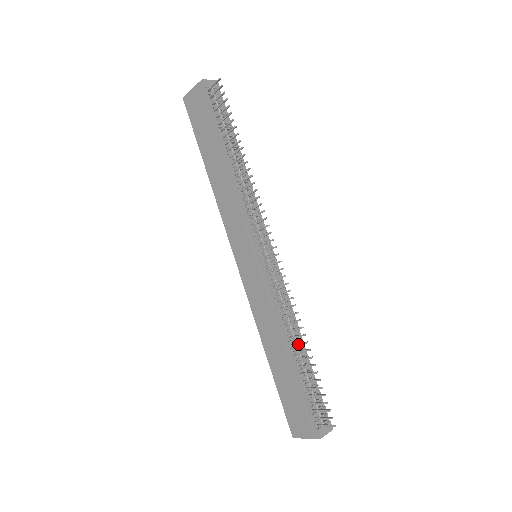
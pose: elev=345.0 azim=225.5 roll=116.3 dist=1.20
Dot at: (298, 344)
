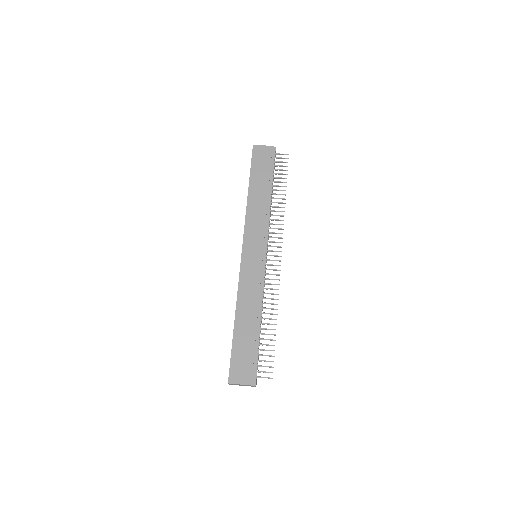
Dot at: occluded
